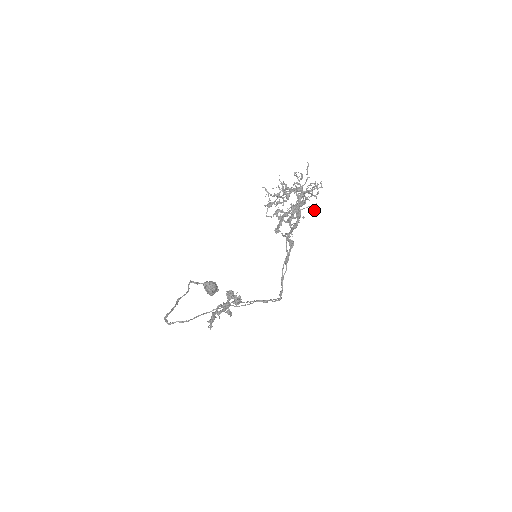
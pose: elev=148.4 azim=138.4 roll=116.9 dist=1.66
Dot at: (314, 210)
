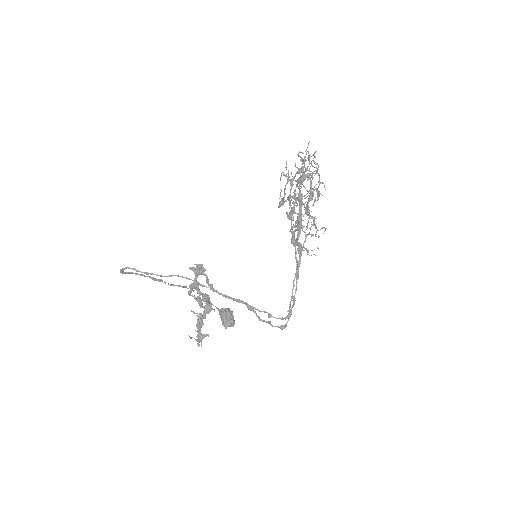
Dot at: (313, 191)
